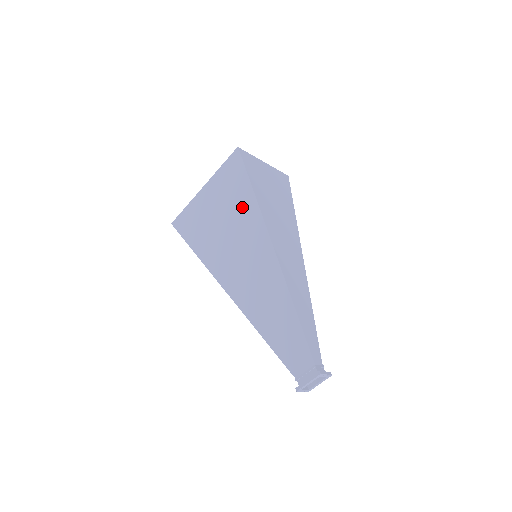
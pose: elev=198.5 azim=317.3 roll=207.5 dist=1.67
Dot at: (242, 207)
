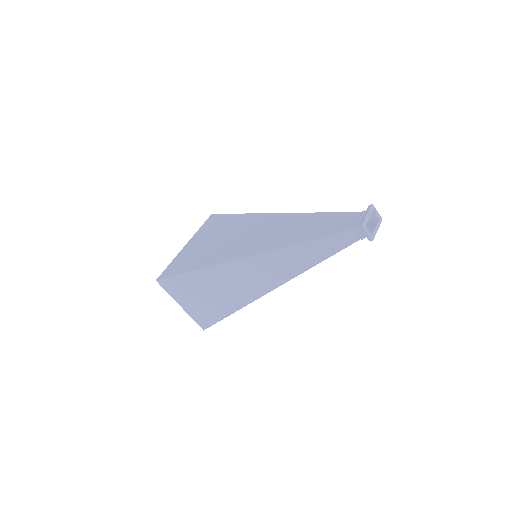
Dot at: (232, 224)
